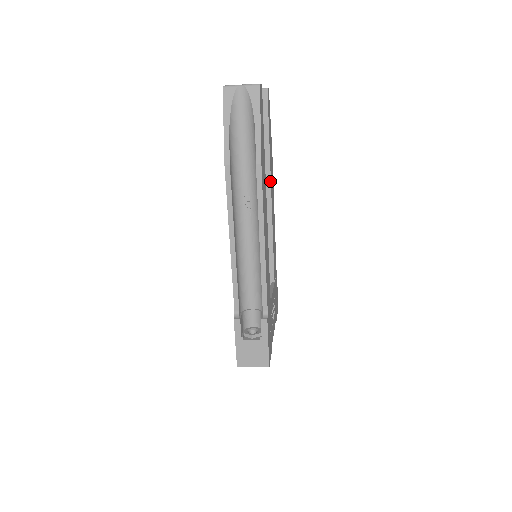
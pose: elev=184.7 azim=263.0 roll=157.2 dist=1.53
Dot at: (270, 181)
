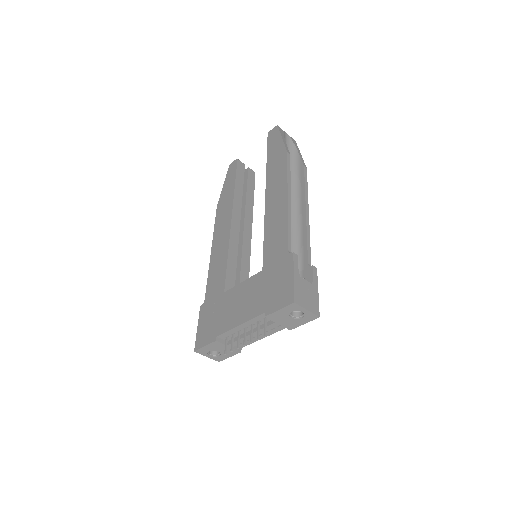
Dot at: occluded
